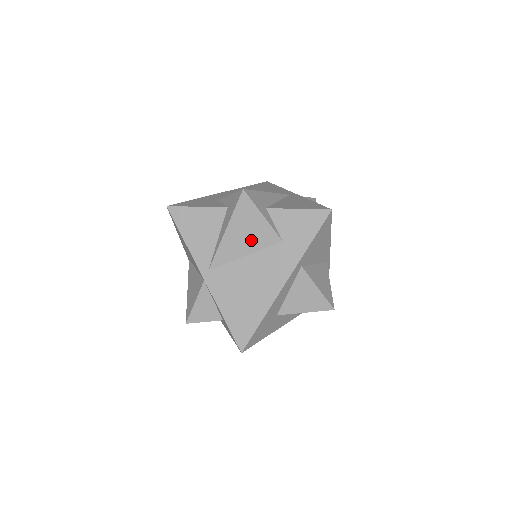
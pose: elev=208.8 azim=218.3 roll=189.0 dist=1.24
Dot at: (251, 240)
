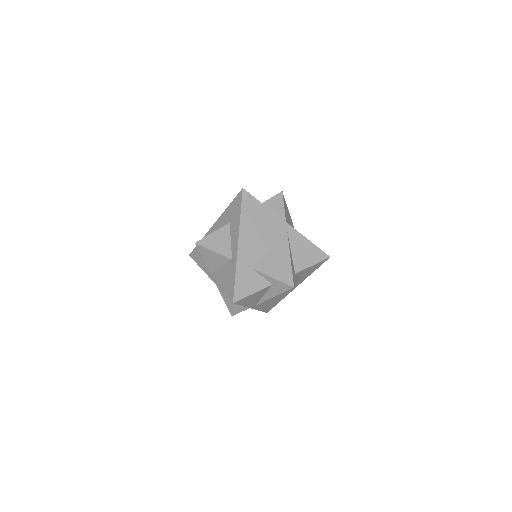
Dot at: occluded
